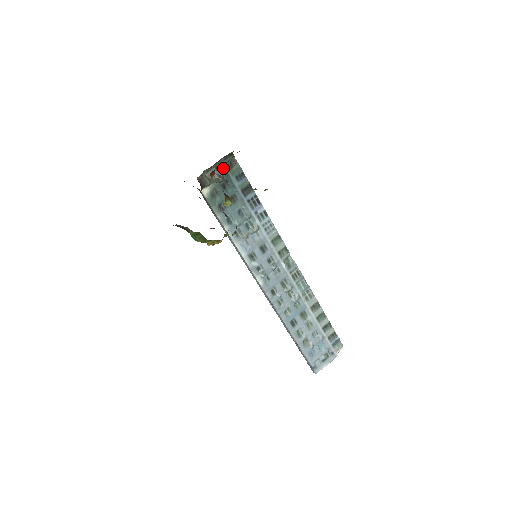
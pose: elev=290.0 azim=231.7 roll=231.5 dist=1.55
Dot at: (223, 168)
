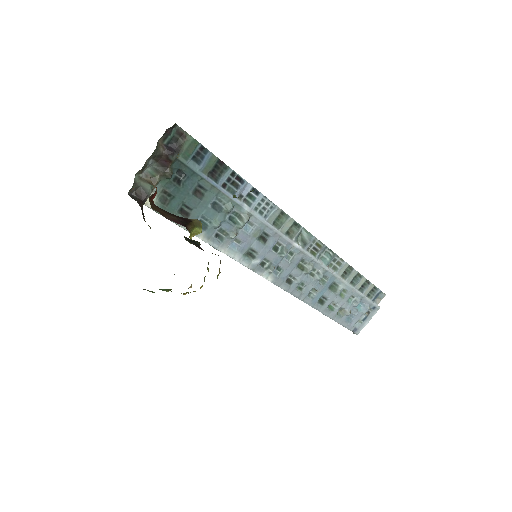
Dot at: (166, 154)
